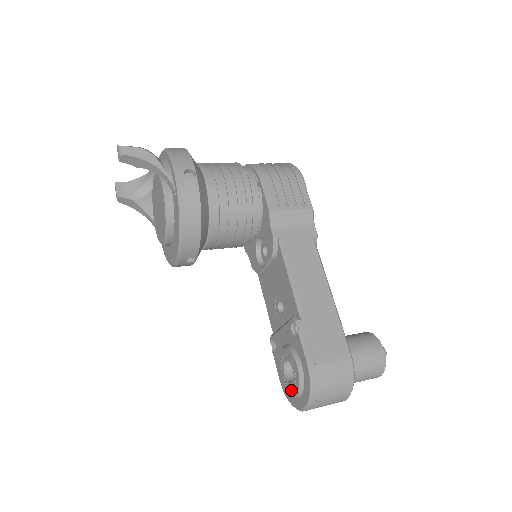
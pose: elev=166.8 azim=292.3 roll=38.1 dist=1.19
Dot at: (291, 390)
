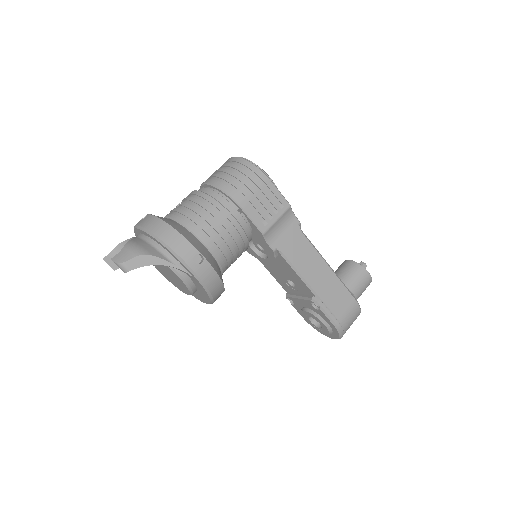
Dot at: (320, 331)
